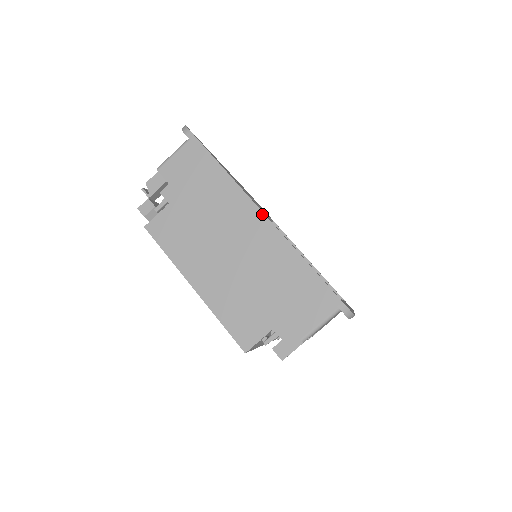
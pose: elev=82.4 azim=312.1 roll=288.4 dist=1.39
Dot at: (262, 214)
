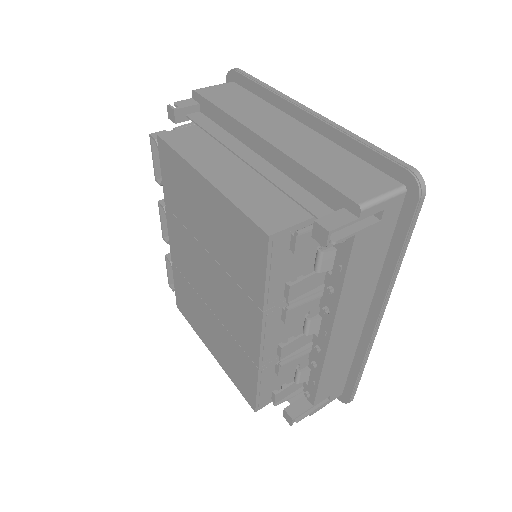
Dot at: (311, 110)
